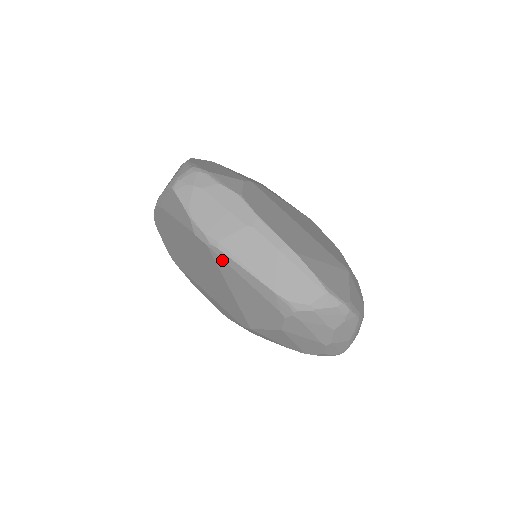
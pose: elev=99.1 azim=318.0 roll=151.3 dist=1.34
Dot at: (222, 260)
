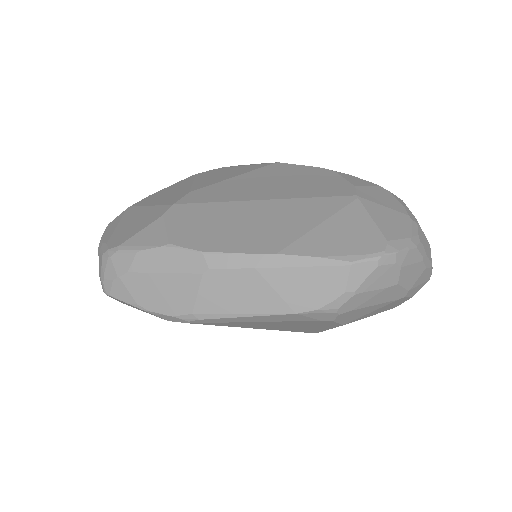
Dot at: (216, 323)
